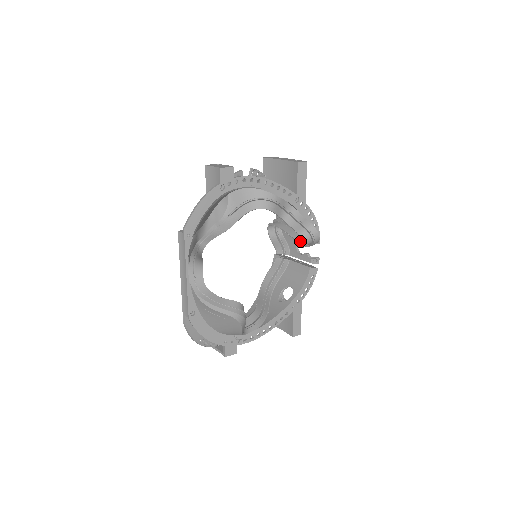
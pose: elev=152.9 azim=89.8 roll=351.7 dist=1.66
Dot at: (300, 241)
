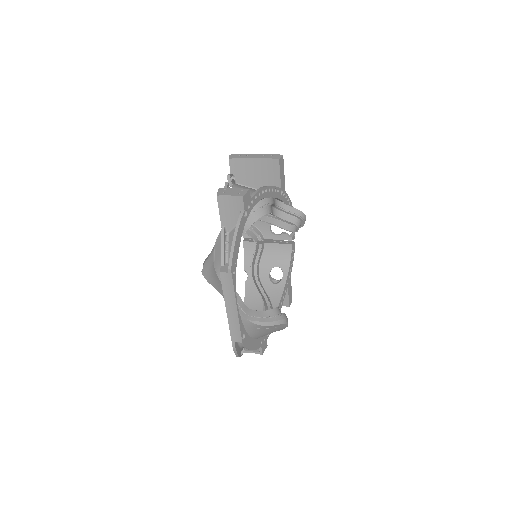
Dot at: (286, 227)
